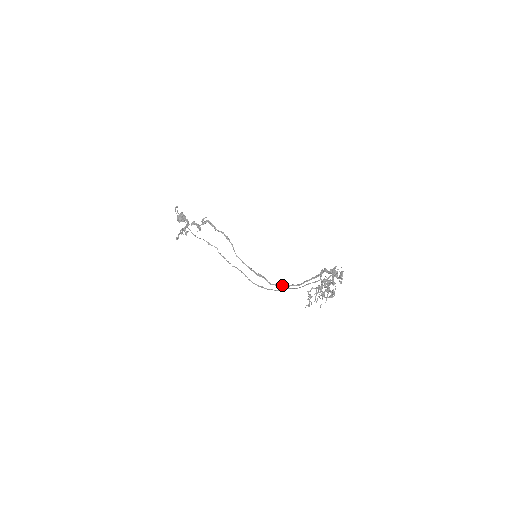
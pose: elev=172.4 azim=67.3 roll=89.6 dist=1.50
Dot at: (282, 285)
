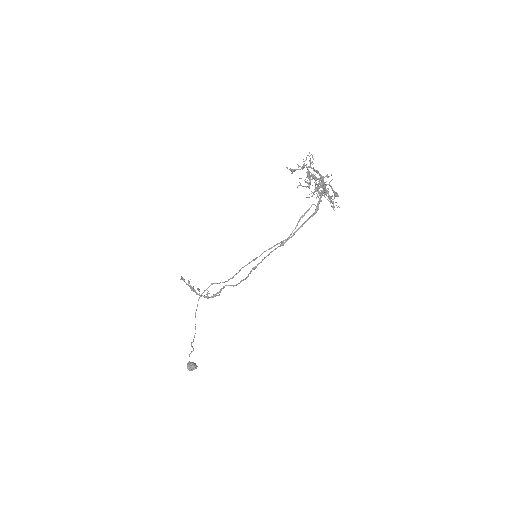
Dot at: (276, 248)
